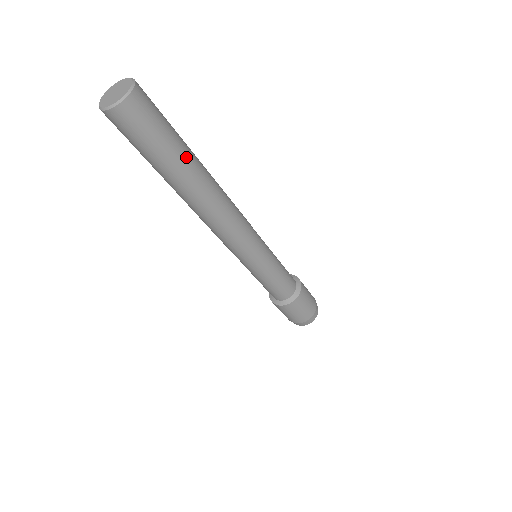
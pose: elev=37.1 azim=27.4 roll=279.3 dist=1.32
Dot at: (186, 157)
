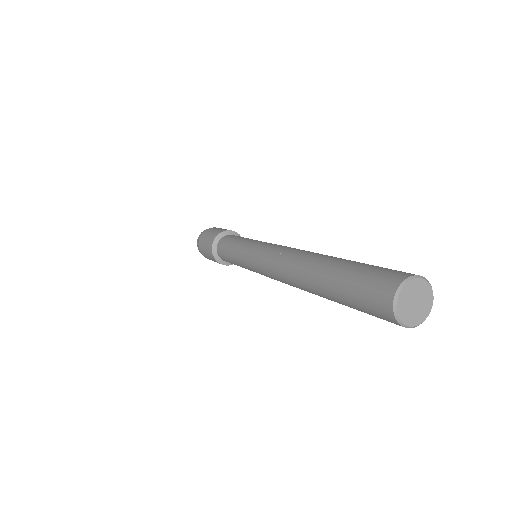
Dot at: occluded
